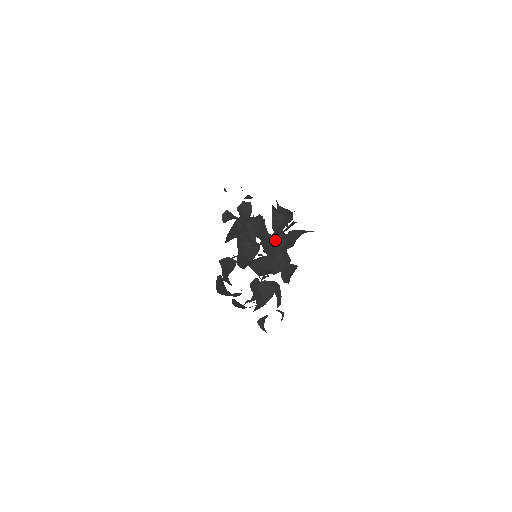
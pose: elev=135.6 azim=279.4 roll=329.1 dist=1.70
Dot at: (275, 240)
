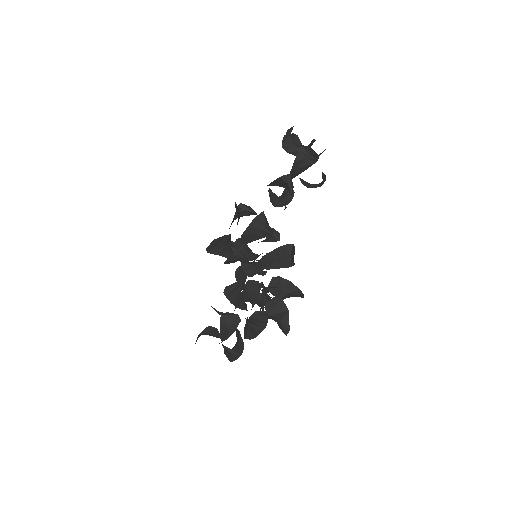
Dot at: (284, 257)
